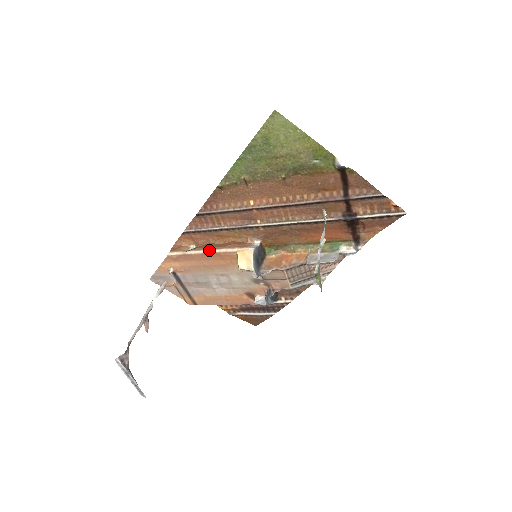
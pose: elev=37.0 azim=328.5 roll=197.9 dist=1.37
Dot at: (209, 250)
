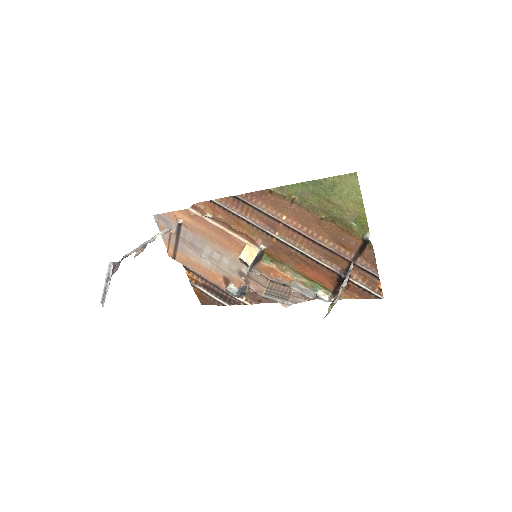
Dot at: (224, 228)
